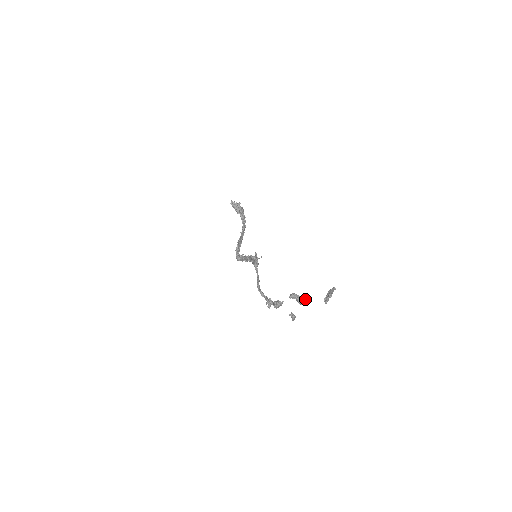
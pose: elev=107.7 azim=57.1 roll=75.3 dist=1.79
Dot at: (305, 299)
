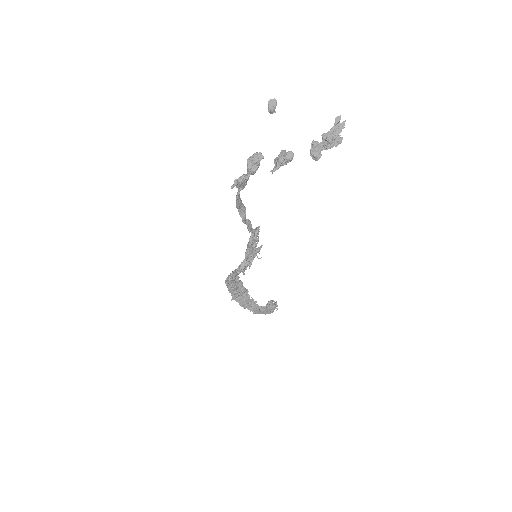
Dot at: (292, 152)
